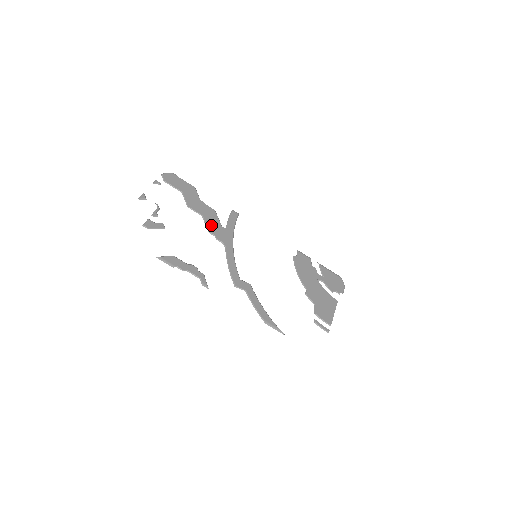
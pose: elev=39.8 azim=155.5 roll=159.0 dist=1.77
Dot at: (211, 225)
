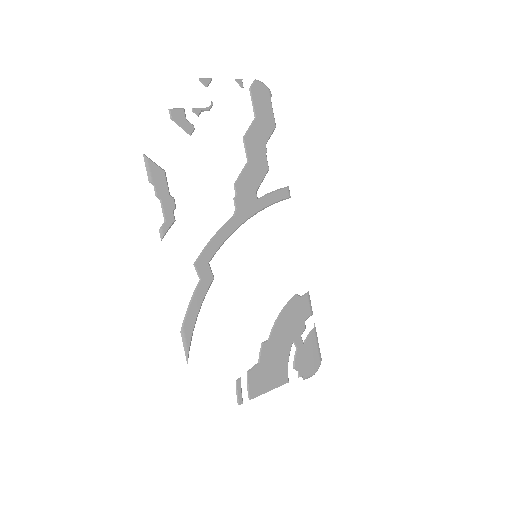
Dot at: (246, 180)
